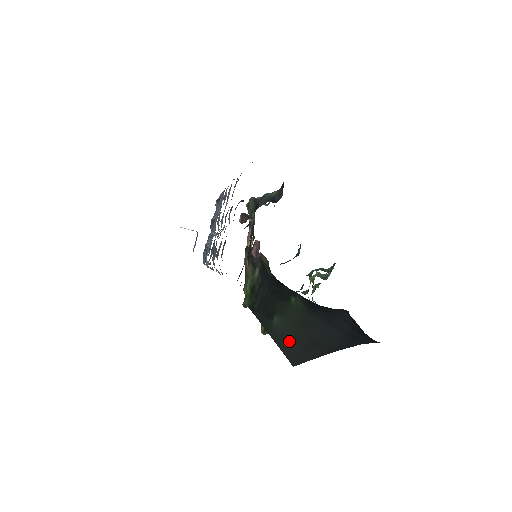
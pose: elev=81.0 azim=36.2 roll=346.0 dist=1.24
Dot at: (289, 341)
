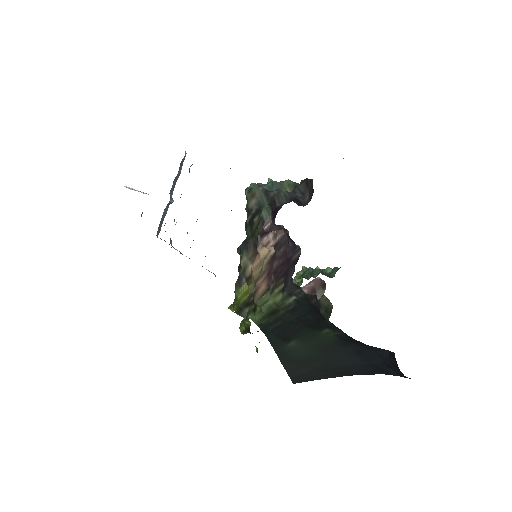
Dot at: (299, 363)
